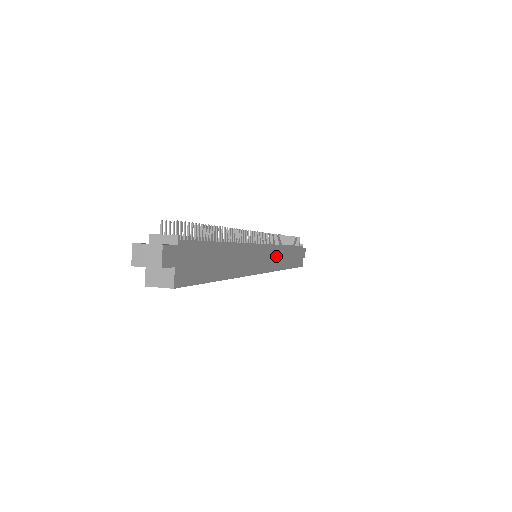
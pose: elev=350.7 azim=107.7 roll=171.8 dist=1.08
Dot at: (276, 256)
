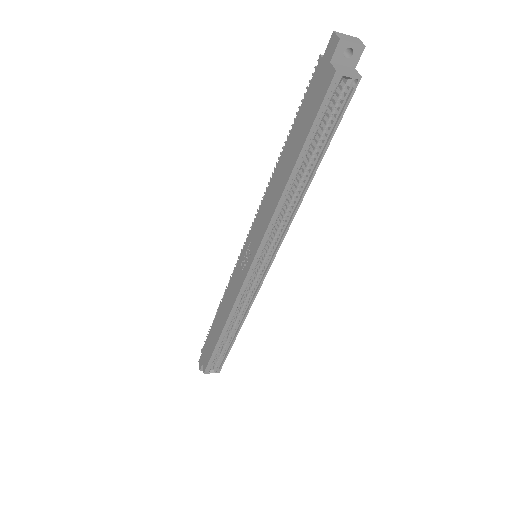
Dot at: occluded
